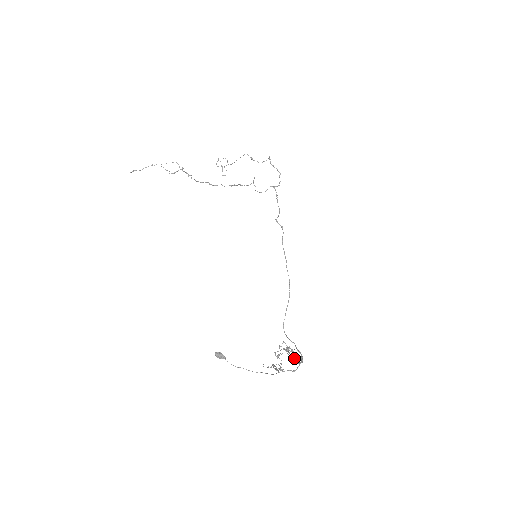
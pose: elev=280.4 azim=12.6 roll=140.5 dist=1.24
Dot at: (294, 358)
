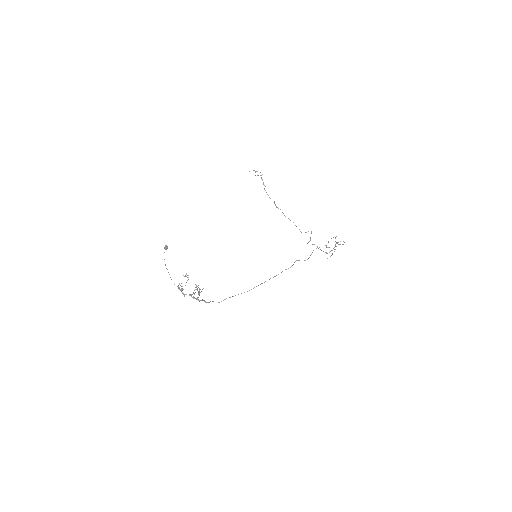
Dot at: (193, 293)
